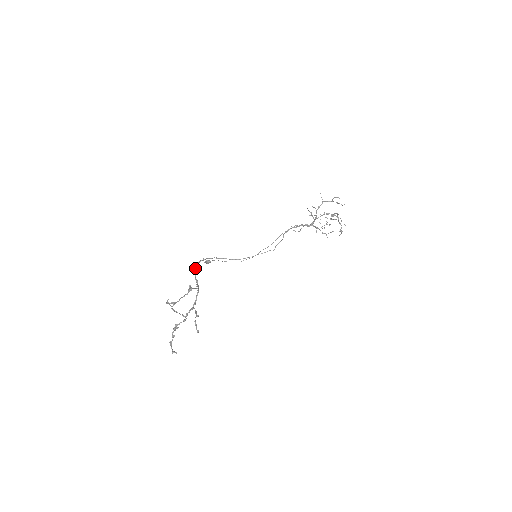
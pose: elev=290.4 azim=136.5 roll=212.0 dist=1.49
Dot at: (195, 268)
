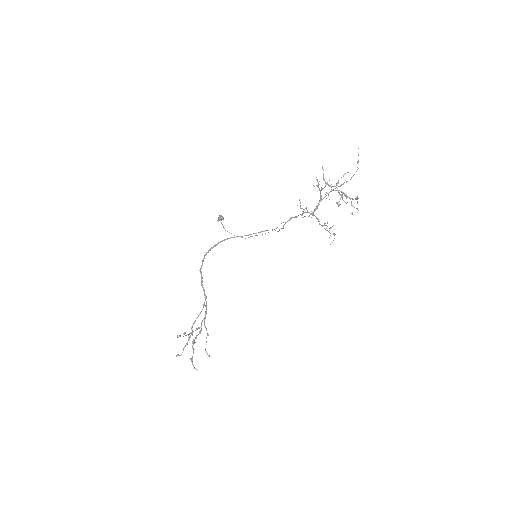
Dot at: (200, 271)
